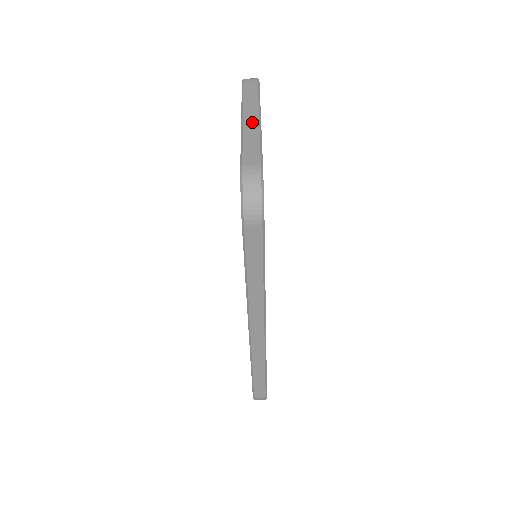
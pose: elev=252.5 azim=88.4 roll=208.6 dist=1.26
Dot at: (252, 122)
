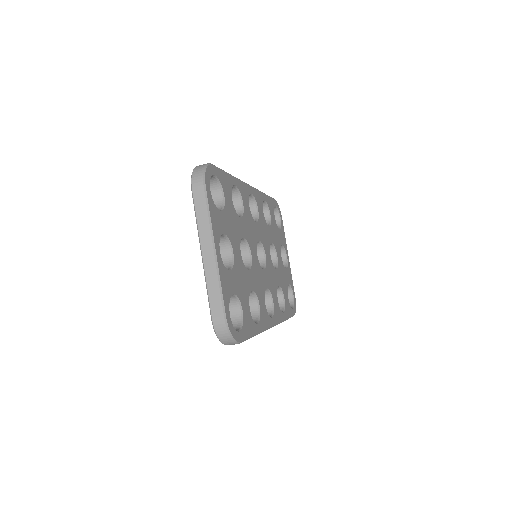
Dot at: (210, 260)
